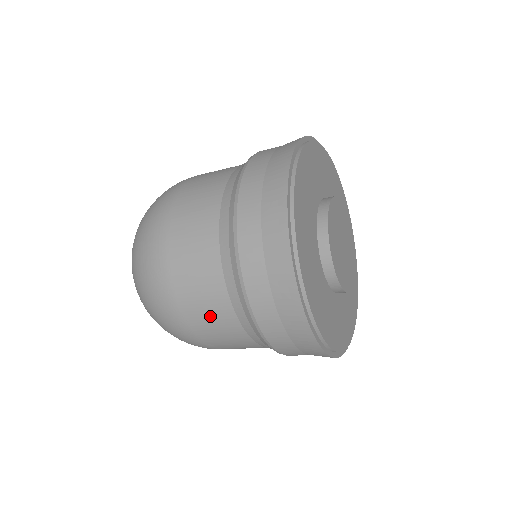
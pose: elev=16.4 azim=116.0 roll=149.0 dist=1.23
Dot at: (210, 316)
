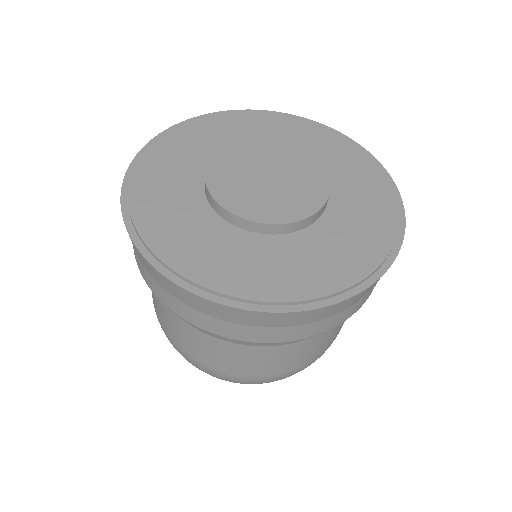
Dot at: (282, 360)
